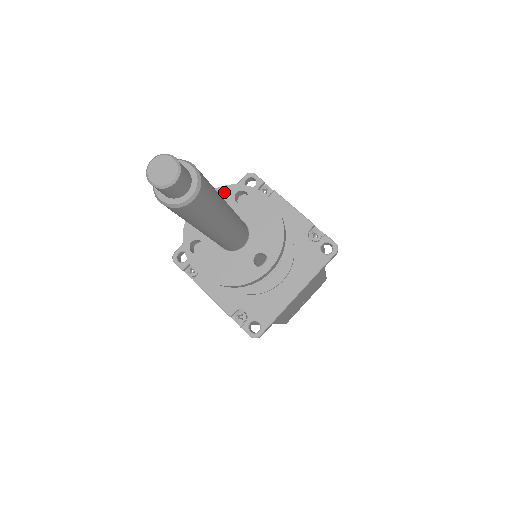
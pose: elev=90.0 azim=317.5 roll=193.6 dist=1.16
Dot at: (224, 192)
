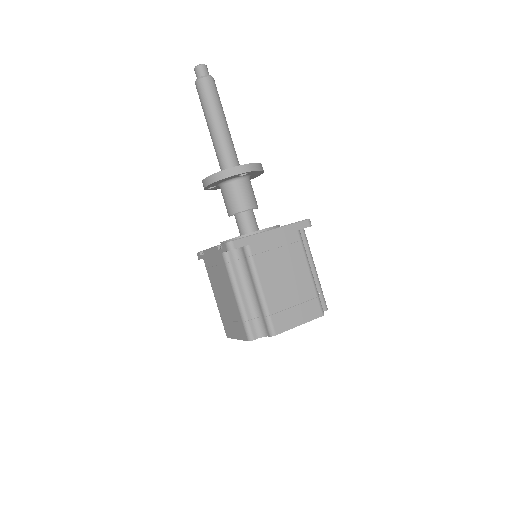
Dot at: occluded
